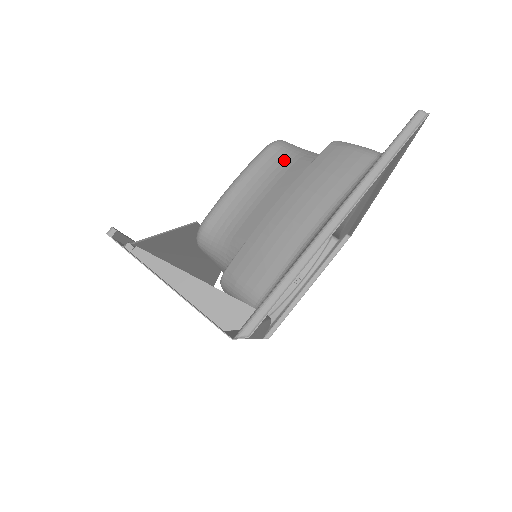
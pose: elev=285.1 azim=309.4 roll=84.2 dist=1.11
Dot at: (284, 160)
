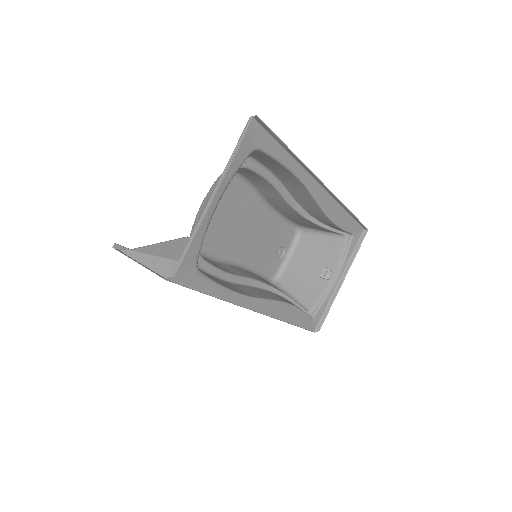
Dot at: occluded
